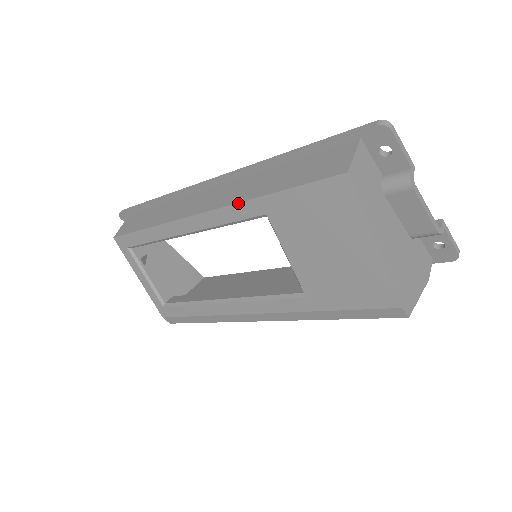
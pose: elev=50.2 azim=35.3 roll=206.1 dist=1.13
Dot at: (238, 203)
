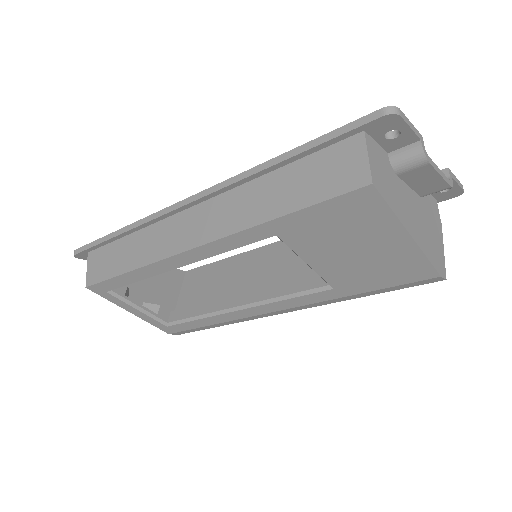
Dot at: (239, 232)
